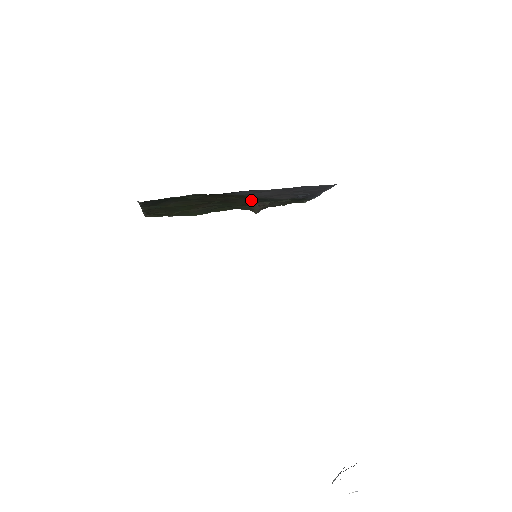
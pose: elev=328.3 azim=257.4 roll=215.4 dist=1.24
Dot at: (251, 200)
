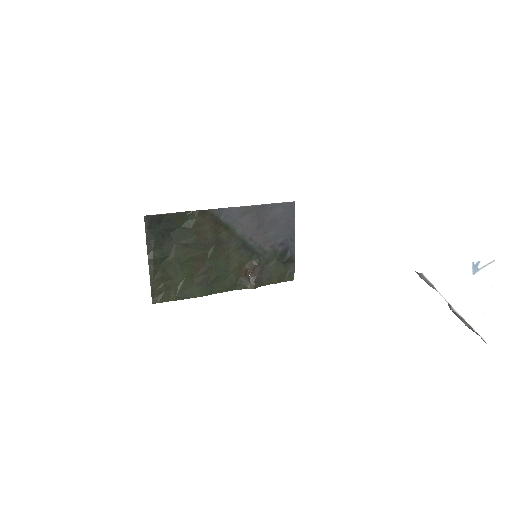
Dot at: (240, 250)
